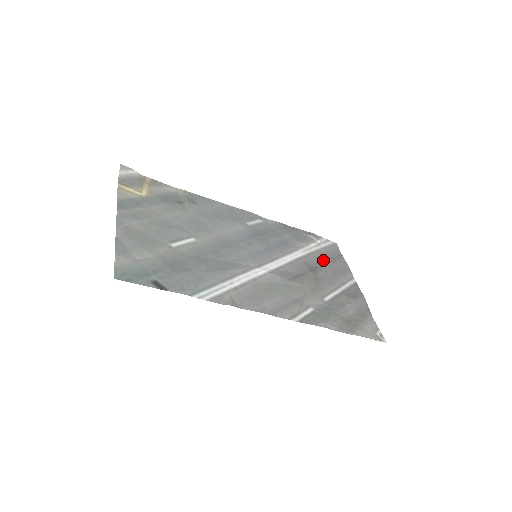
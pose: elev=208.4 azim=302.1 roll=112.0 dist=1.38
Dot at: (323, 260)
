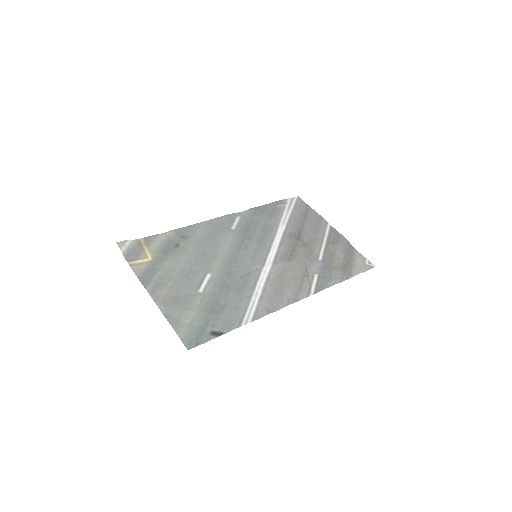
Dot at: (299, 222)
